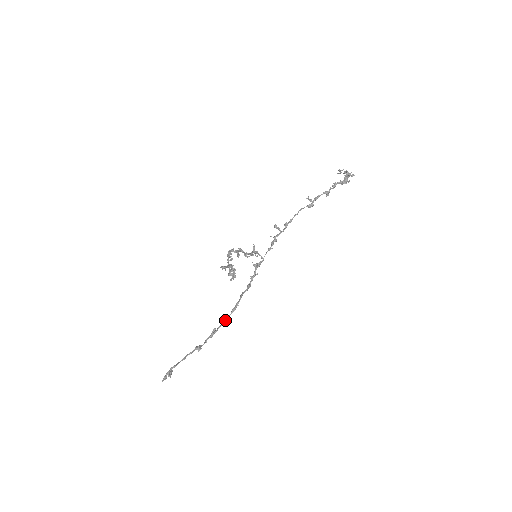
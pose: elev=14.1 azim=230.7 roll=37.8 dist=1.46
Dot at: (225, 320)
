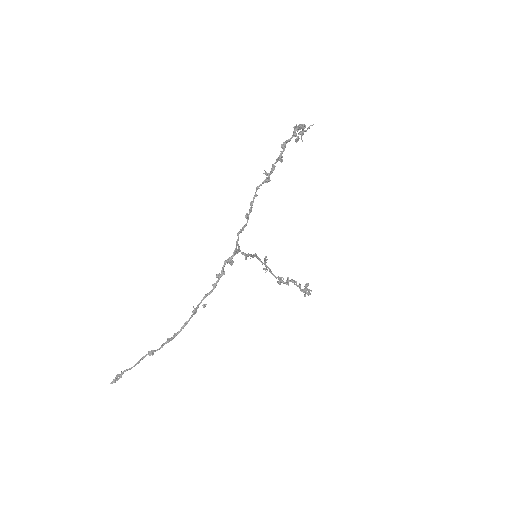
Dot at: (184, 324)
